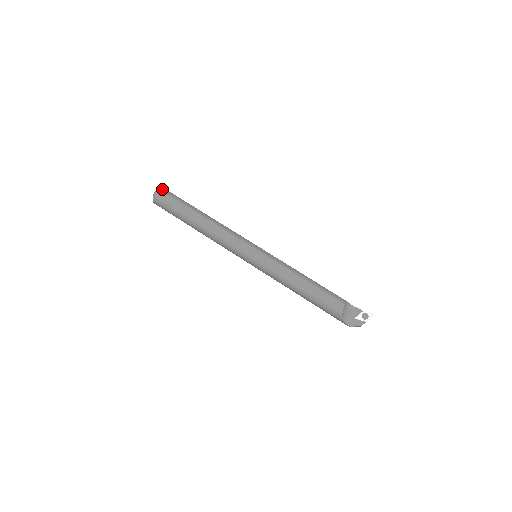
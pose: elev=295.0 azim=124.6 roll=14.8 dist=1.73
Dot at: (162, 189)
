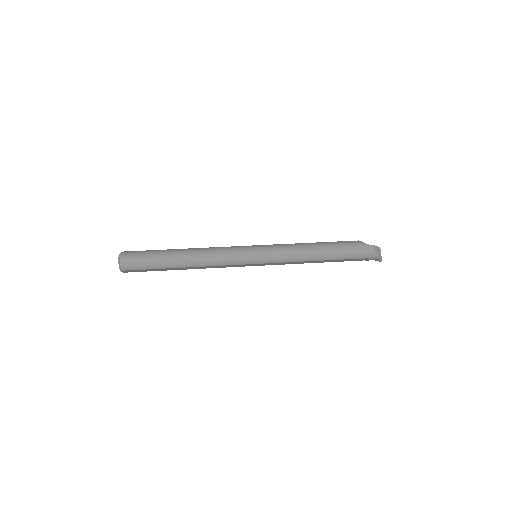
Dot at: occluded
